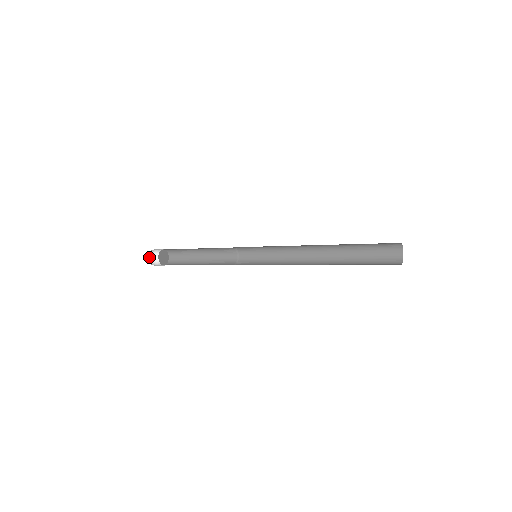
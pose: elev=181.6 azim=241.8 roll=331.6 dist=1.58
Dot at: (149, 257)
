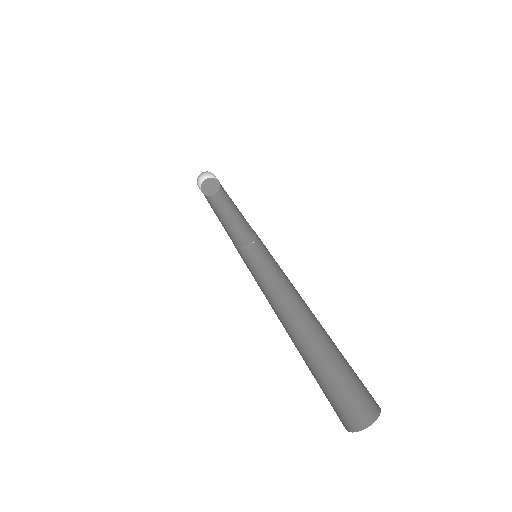
Dot at: (205, 177)
